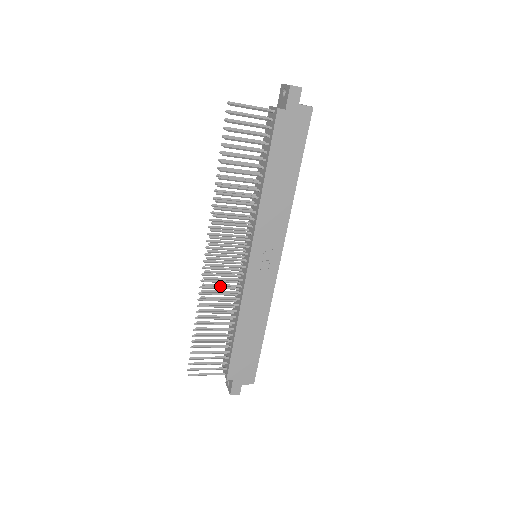
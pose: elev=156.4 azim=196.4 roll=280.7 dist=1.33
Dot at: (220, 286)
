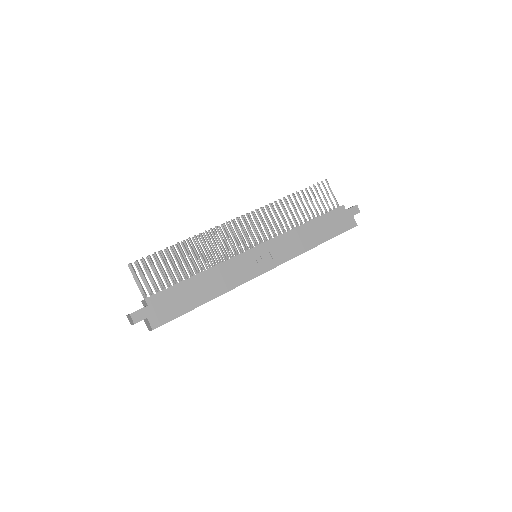
Dot at: (223, 240)
